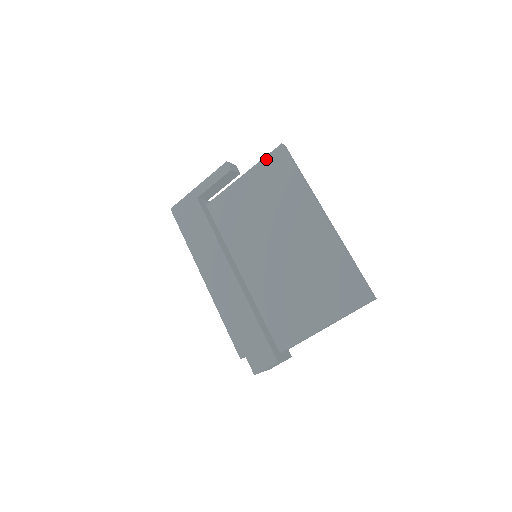
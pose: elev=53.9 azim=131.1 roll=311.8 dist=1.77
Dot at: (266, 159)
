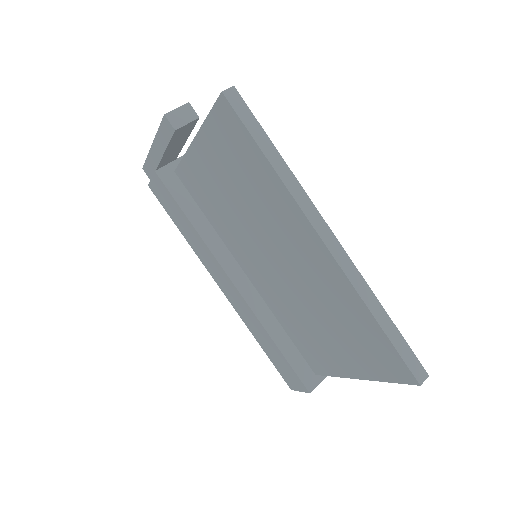
Dot at: (211, 118)
